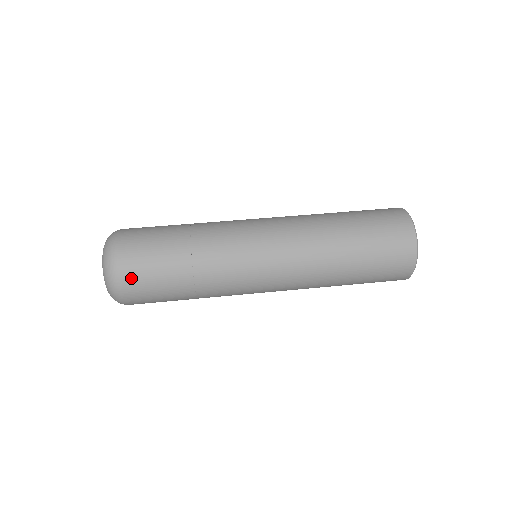
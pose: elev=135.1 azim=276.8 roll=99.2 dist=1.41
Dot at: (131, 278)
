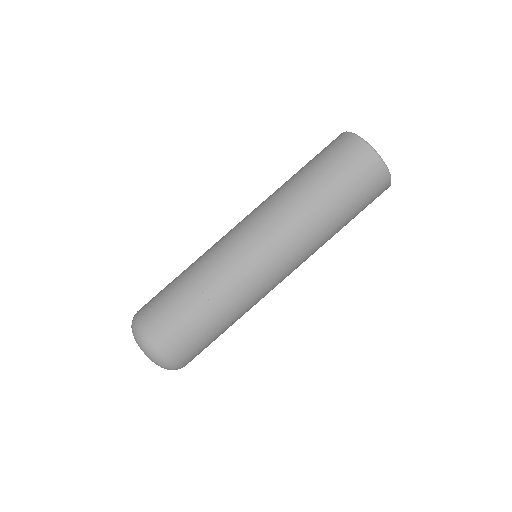
Dot at: occluded
